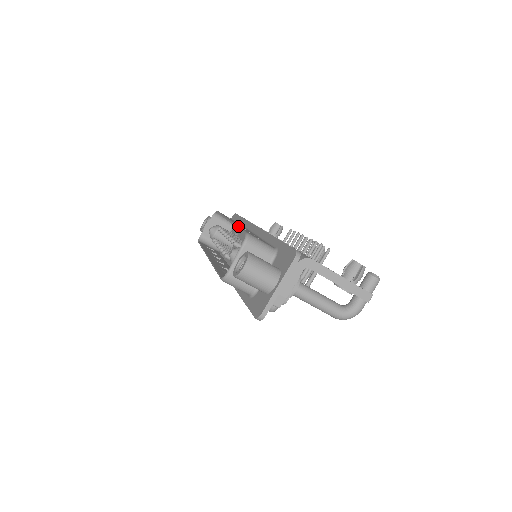
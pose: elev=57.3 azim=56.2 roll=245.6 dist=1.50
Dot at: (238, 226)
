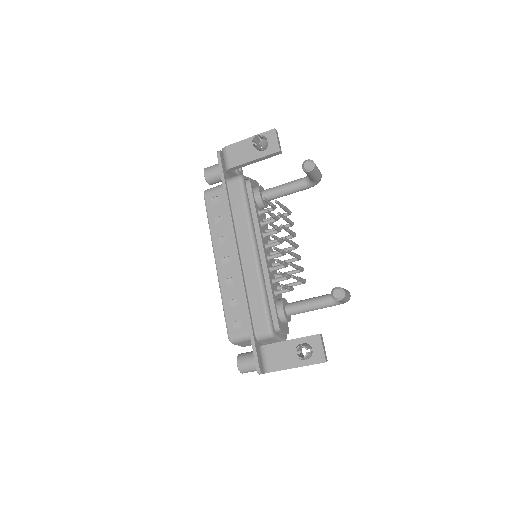
Dot at: (222, 303)
